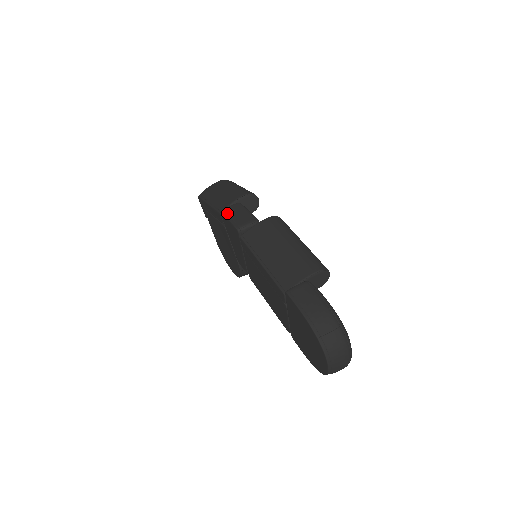
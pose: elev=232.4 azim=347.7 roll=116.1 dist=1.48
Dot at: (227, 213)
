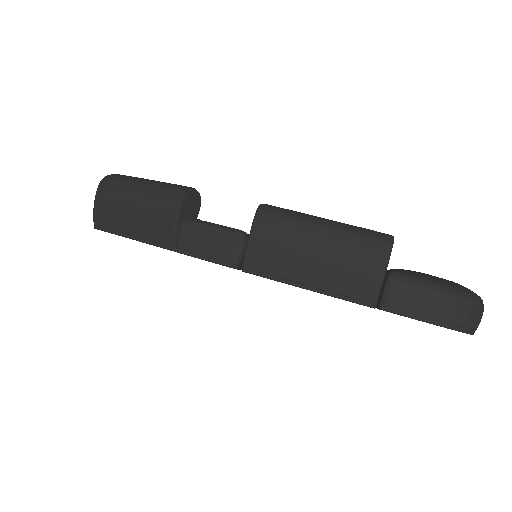
Dot at: (190, 250)
